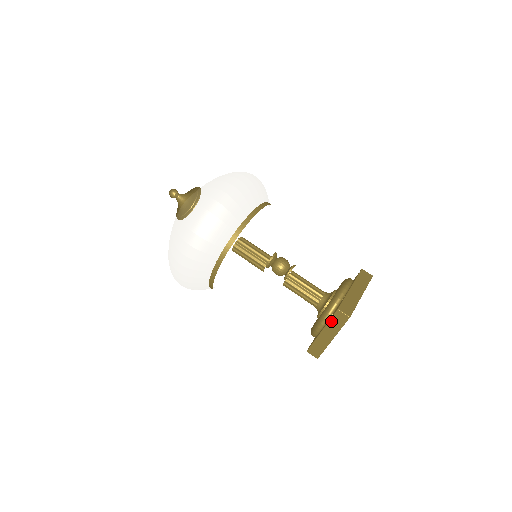
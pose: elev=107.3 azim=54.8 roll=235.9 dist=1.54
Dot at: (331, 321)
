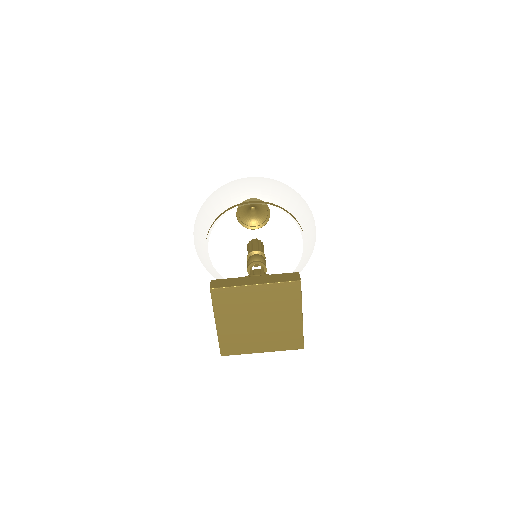
Dot at: occluded
